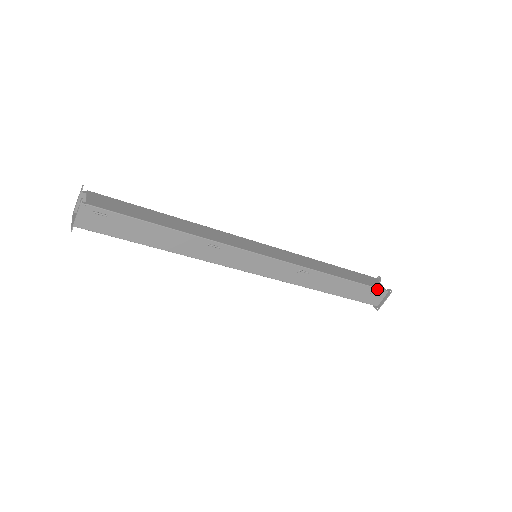
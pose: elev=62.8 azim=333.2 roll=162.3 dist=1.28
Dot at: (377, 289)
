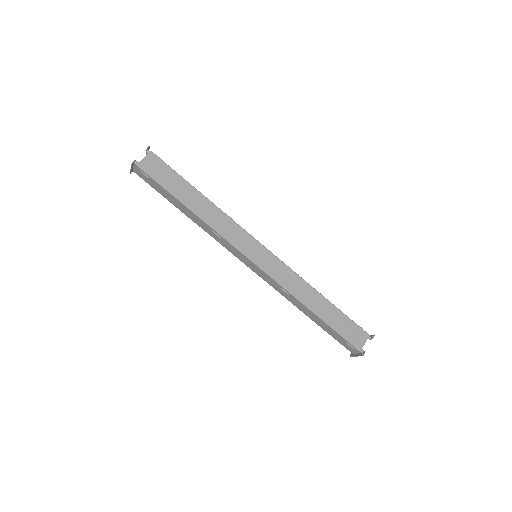
Dot at: (351, 344)
